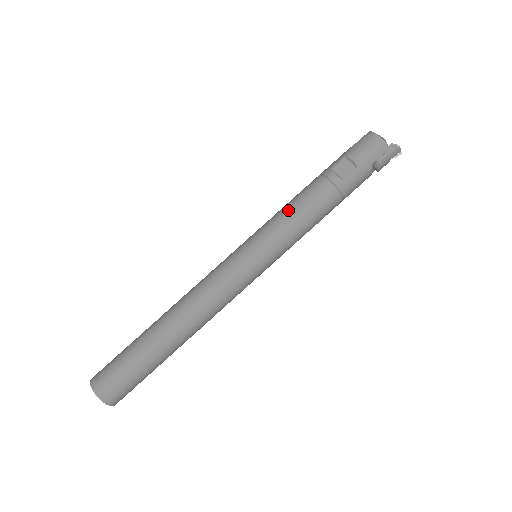
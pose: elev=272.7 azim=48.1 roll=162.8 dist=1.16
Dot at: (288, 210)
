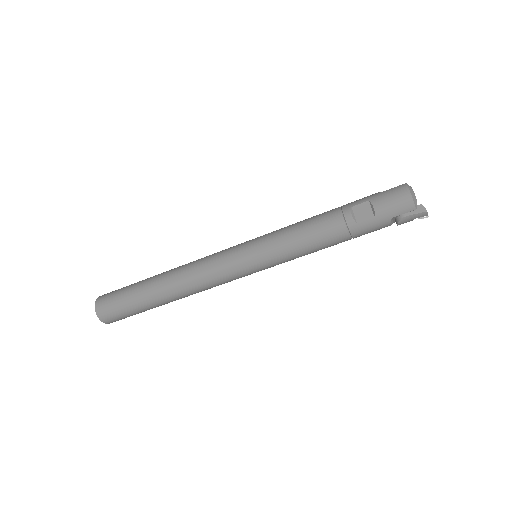
Dot at: (295, 229)
